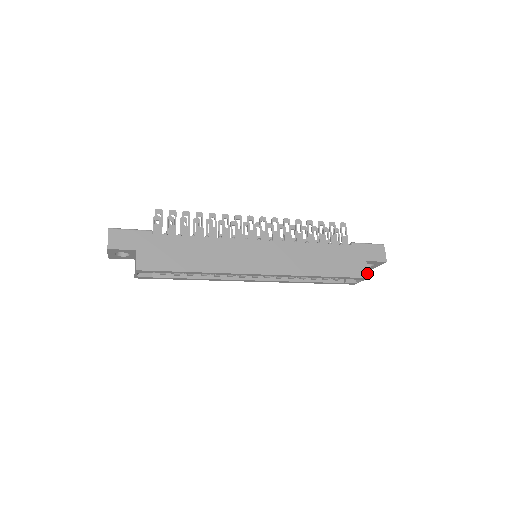
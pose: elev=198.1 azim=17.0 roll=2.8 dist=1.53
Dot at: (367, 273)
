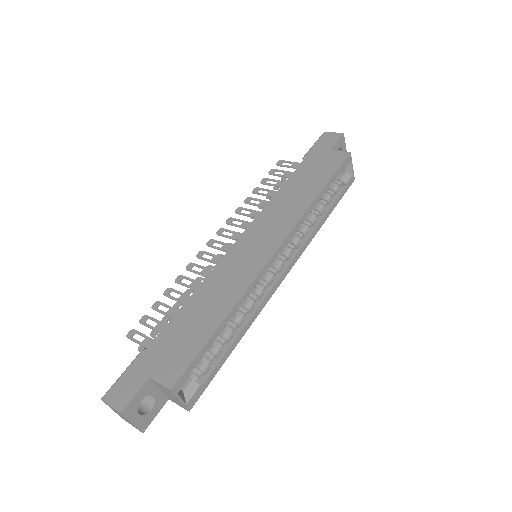
Dot at: (344, 152)
